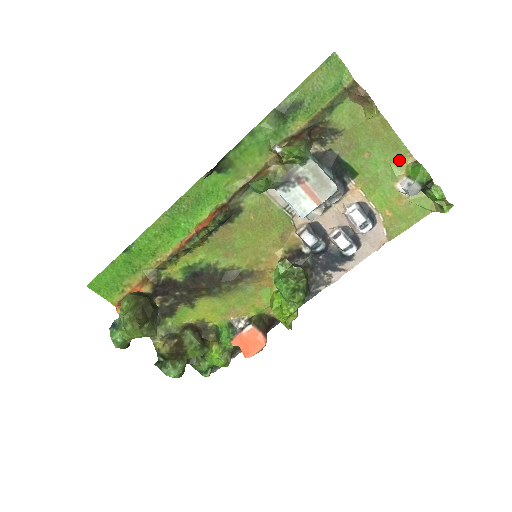
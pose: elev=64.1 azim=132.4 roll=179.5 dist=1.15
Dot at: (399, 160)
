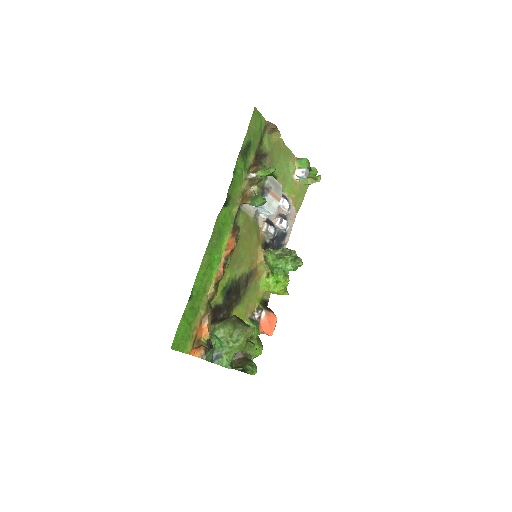
Dot at: (291, 161)
